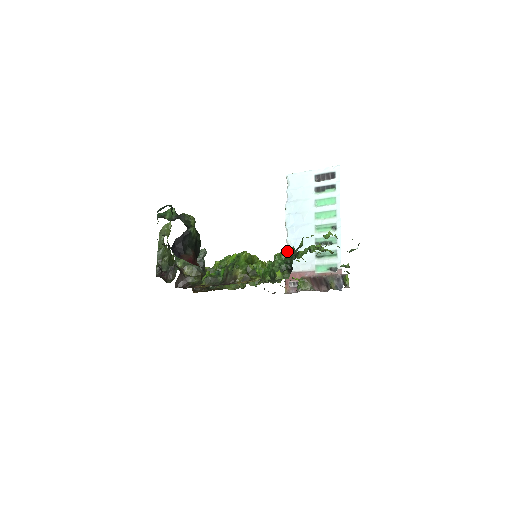
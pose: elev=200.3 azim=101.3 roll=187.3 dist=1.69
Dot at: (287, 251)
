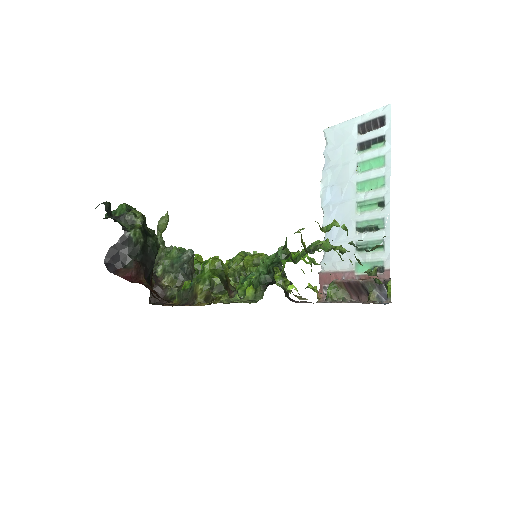
Dot at: (274, 253)
